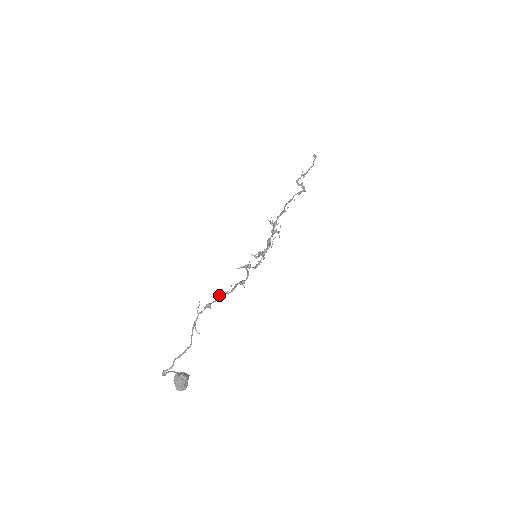
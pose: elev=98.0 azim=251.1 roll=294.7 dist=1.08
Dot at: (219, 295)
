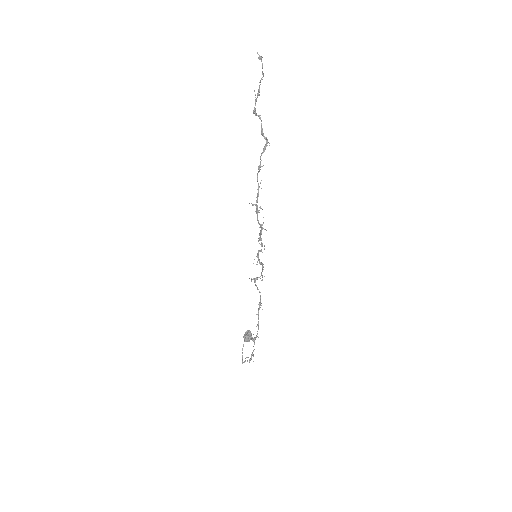
Dot at: occluded
